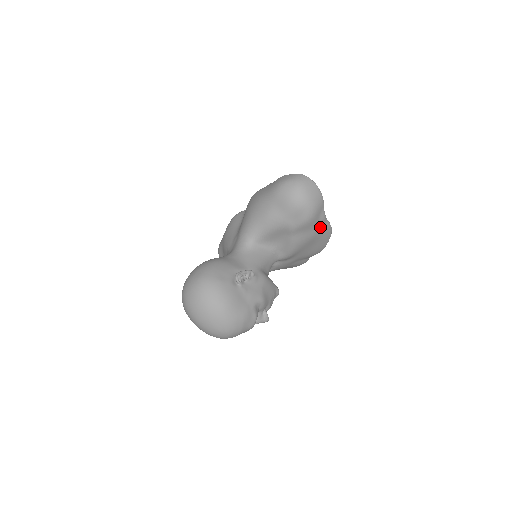
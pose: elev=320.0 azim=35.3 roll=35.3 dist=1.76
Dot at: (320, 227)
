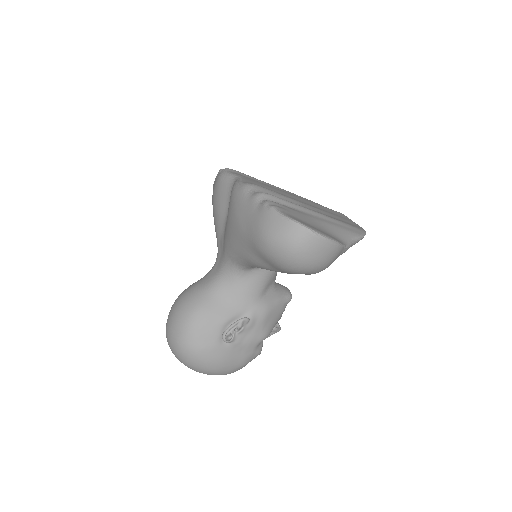
Dot at: occluded
